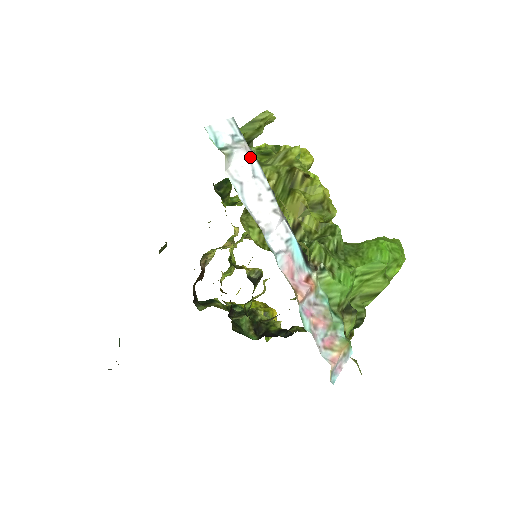
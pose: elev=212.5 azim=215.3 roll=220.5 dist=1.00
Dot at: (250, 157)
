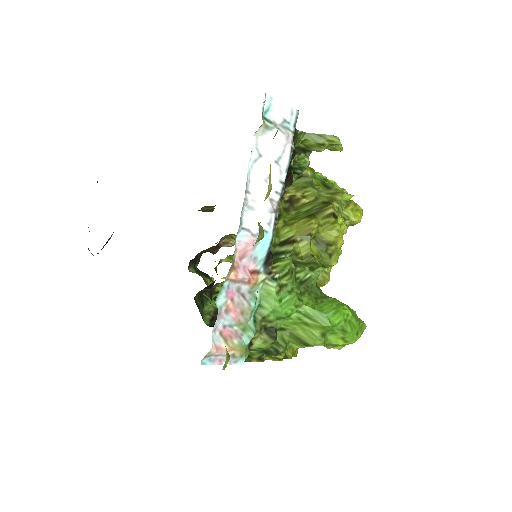
Dot at: (287, 147)
